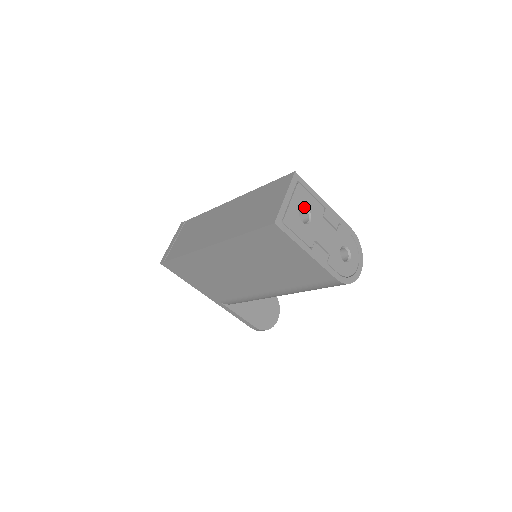
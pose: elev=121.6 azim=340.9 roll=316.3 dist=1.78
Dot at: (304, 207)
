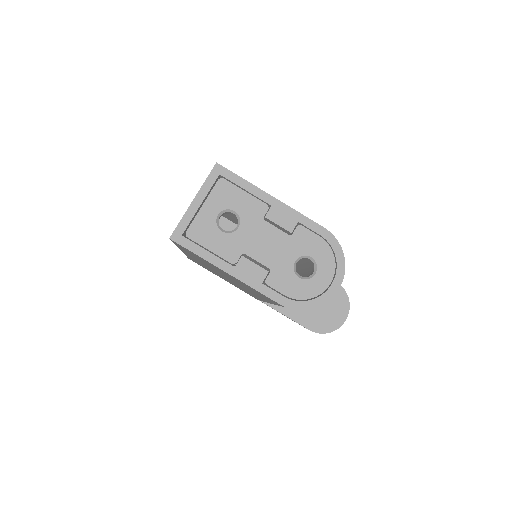
Dot at: (228, 209)
